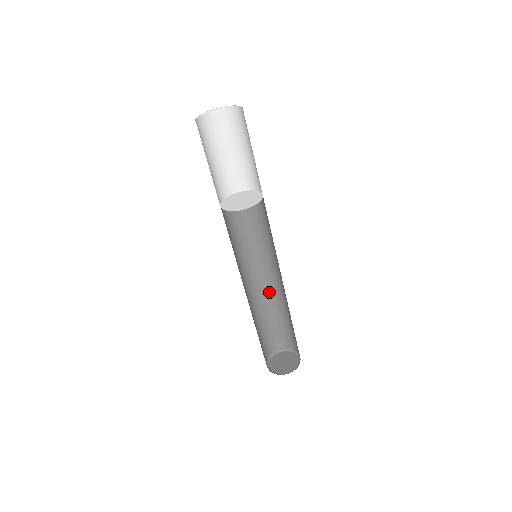
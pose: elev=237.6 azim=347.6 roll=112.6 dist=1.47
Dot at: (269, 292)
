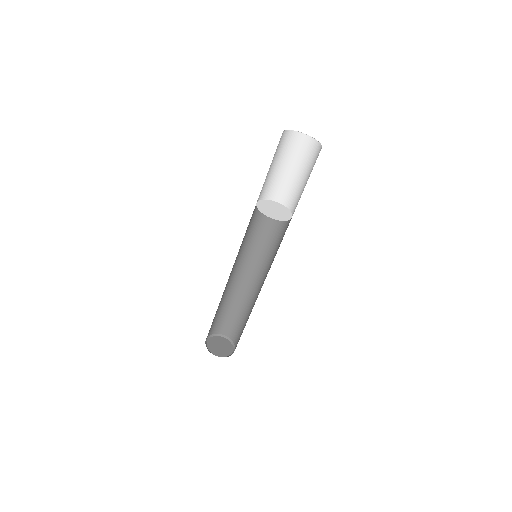
Dot at: (237, 285)
